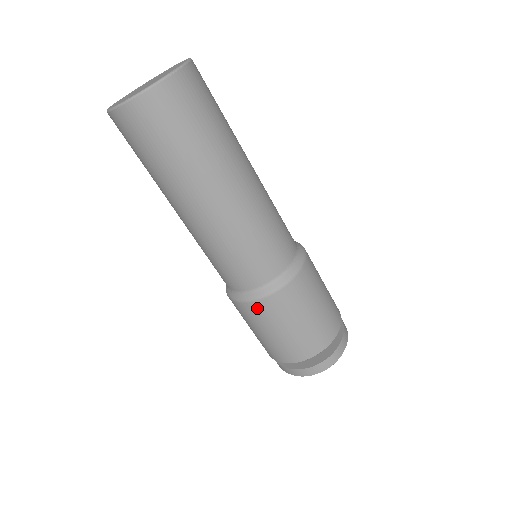
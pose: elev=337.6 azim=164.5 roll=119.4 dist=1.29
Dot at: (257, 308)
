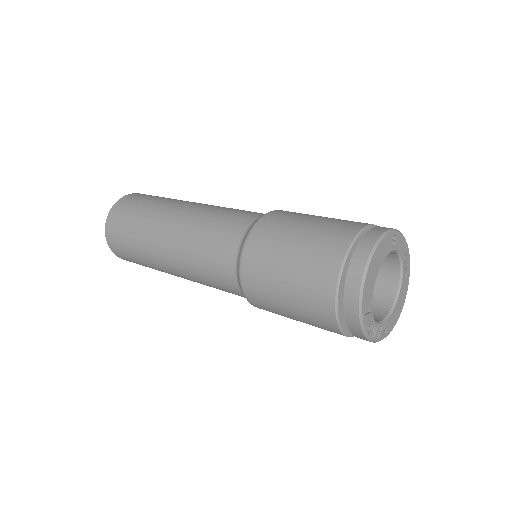
Dot at: (249, 273)
